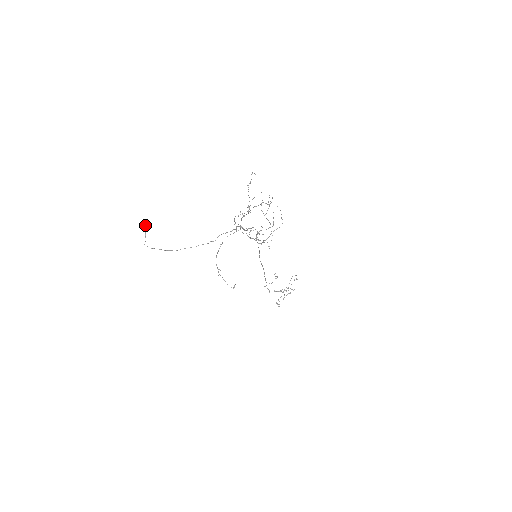
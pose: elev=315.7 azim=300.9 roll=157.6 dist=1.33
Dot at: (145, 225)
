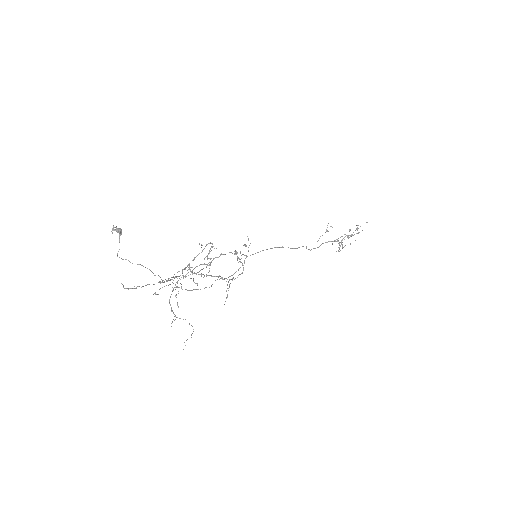
Dot at: (117, 230)
